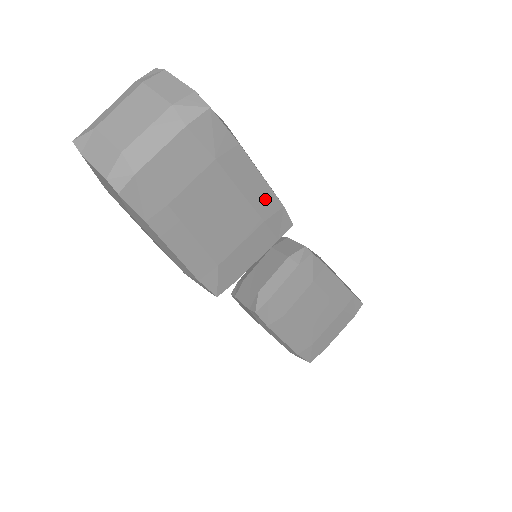
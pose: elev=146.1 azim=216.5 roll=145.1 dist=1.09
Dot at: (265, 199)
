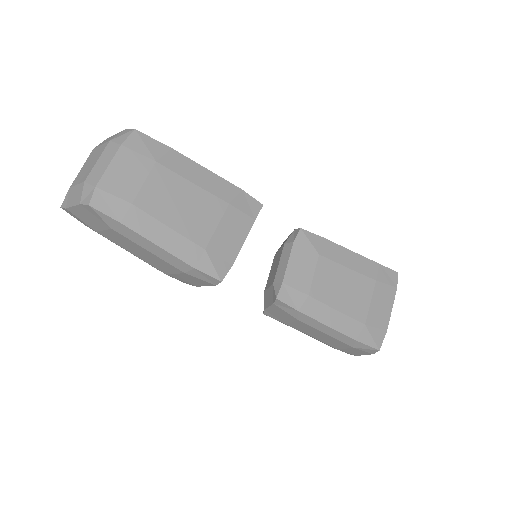
Dot at: (220, 186)
